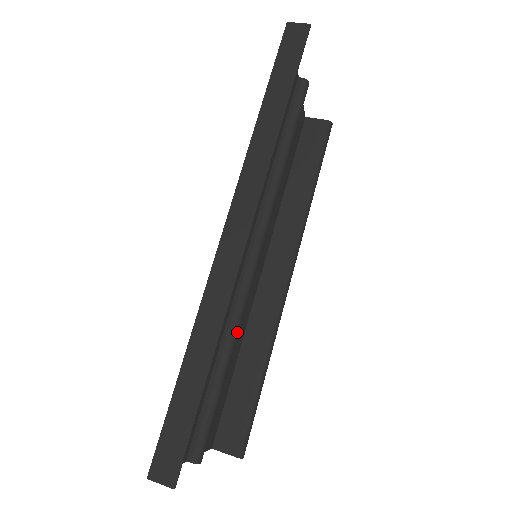
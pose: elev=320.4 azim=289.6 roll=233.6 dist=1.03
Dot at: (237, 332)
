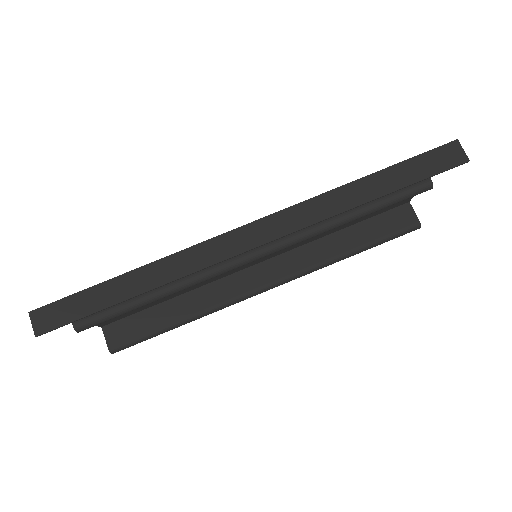
Dot at: (187, 287)
